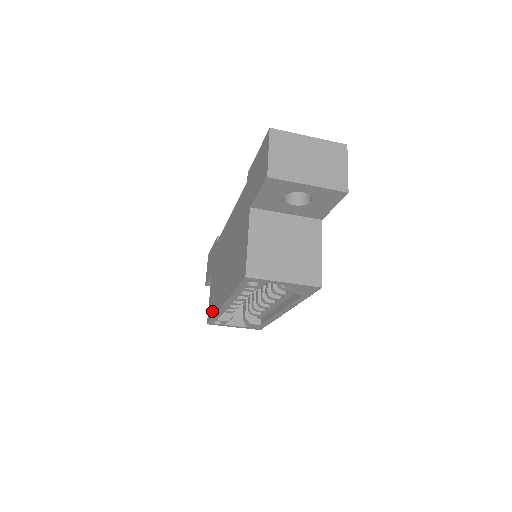
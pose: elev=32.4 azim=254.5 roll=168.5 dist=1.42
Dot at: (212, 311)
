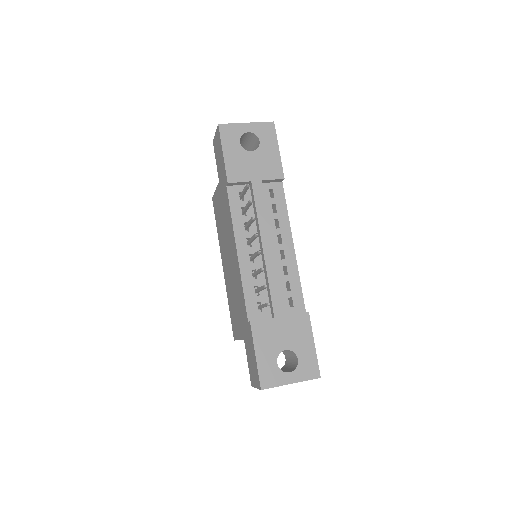
Dot at: (216, 221)
